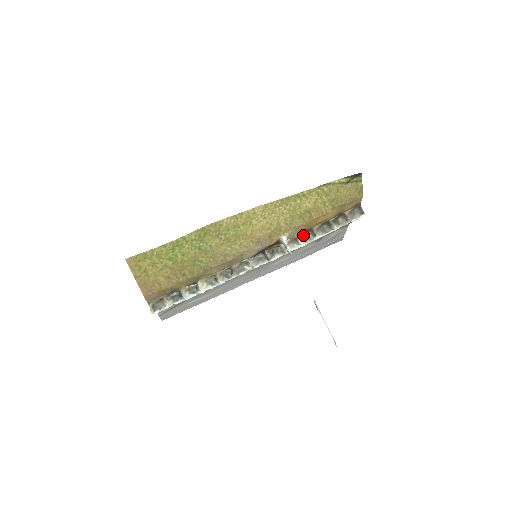
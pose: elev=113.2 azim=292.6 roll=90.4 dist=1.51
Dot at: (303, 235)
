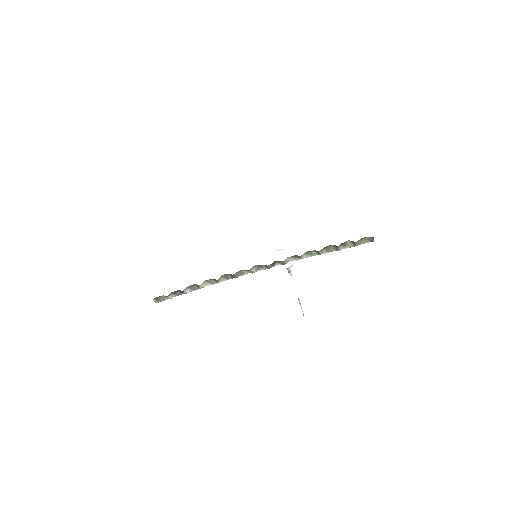
Dot at: (308, 252)
